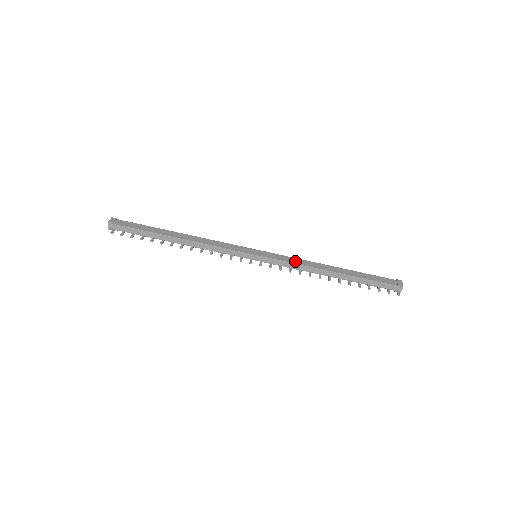
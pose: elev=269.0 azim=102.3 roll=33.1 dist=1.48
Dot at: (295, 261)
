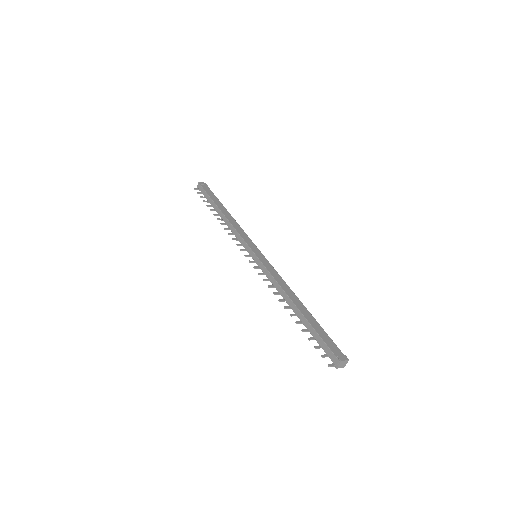
Dot at: (276, 276)
